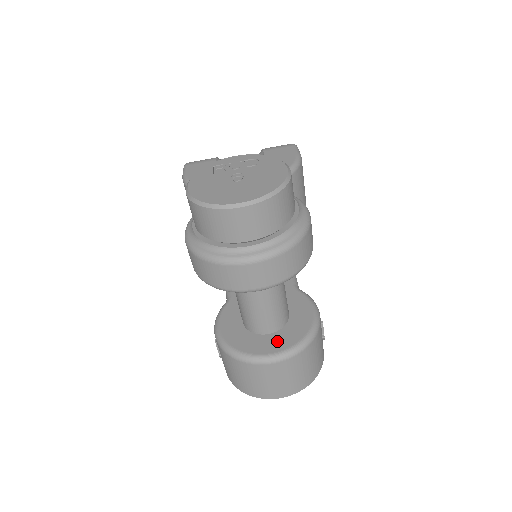
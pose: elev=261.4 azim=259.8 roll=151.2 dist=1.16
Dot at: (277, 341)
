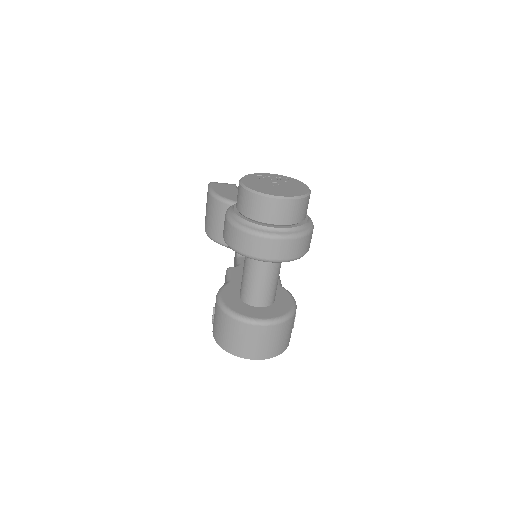
Dot at: (265, 312)
